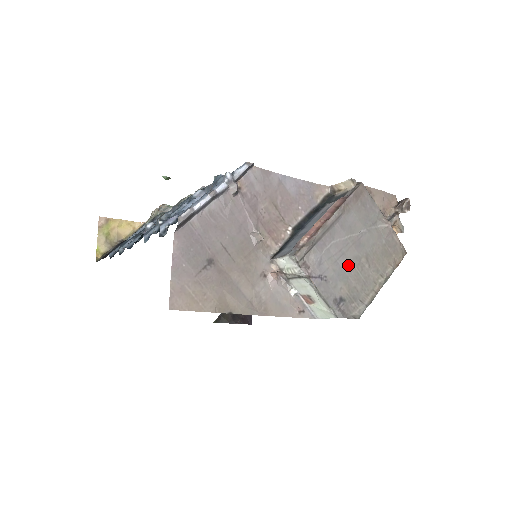
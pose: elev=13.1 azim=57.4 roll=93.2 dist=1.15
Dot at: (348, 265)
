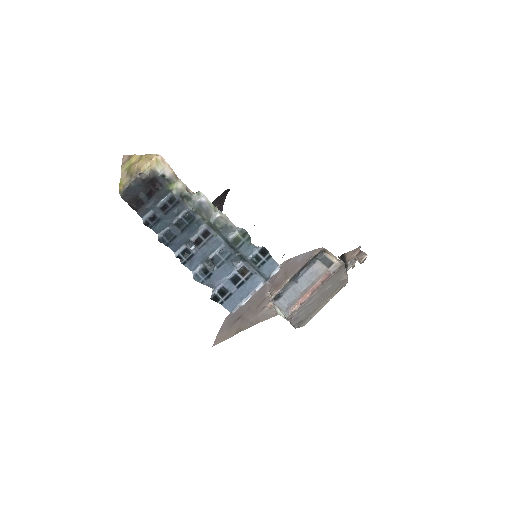
Dot at: (313, 306)
